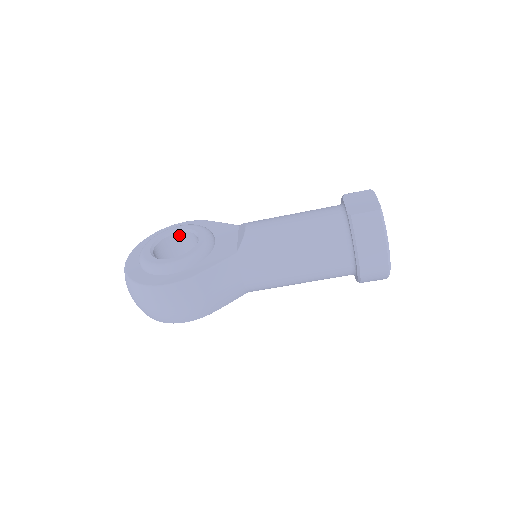
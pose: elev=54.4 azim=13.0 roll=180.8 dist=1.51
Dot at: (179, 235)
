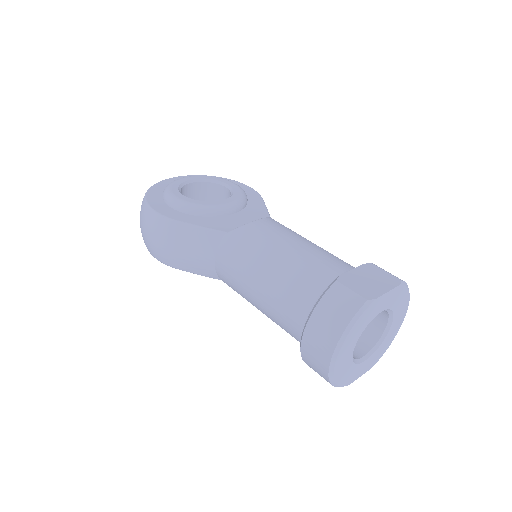
Dot at: (225, 189)
